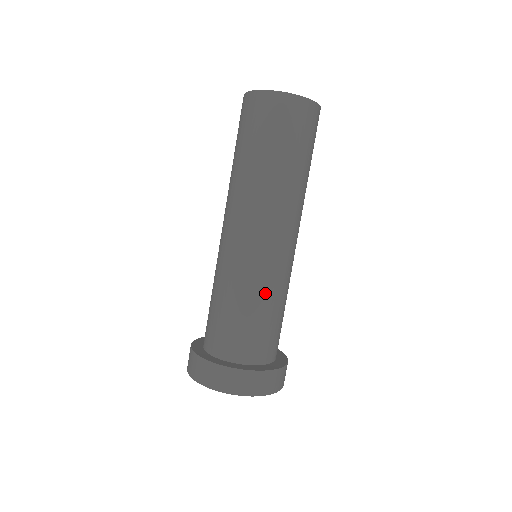
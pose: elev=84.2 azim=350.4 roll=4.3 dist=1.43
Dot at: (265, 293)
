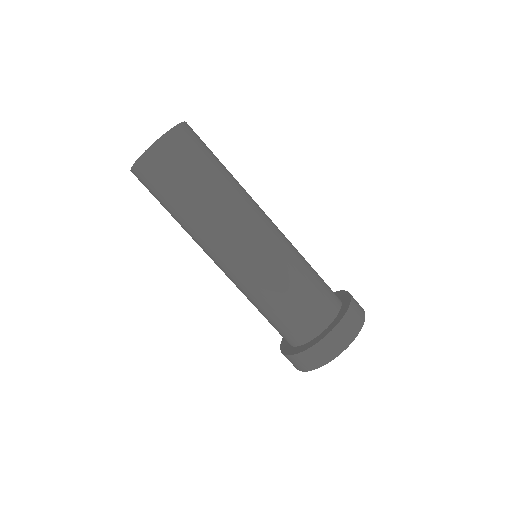
Dot at: (275, 286)
